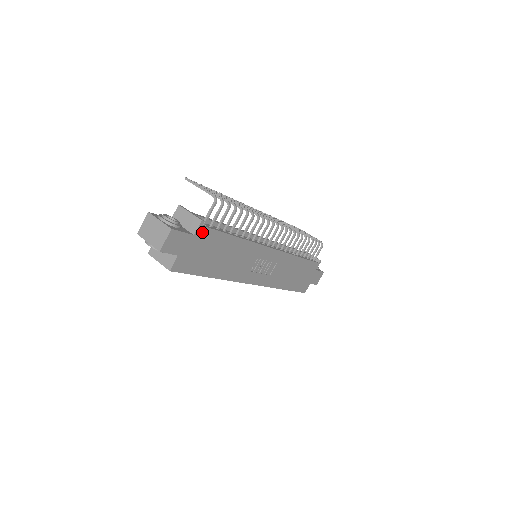
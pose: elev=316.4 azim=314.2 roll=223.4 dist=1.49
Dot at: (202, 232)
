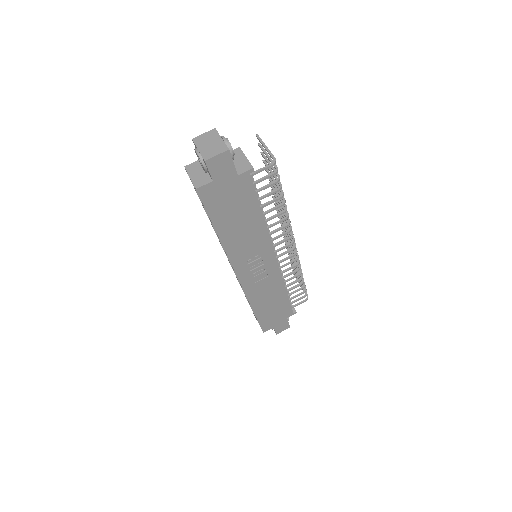
Dot at: (245, 179)
